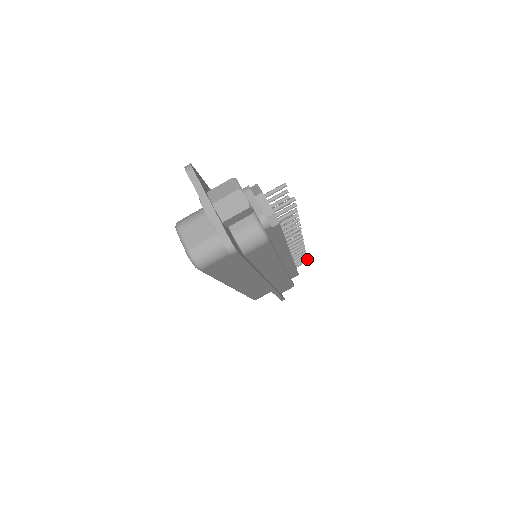
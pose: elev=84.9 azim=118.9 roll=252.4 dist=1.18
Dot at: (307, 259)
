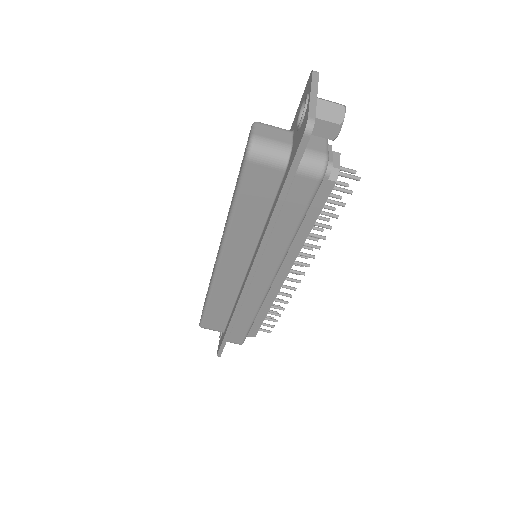
Dot at: occluded
